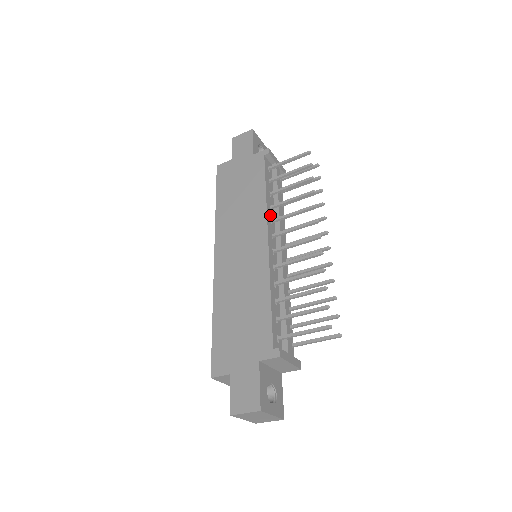
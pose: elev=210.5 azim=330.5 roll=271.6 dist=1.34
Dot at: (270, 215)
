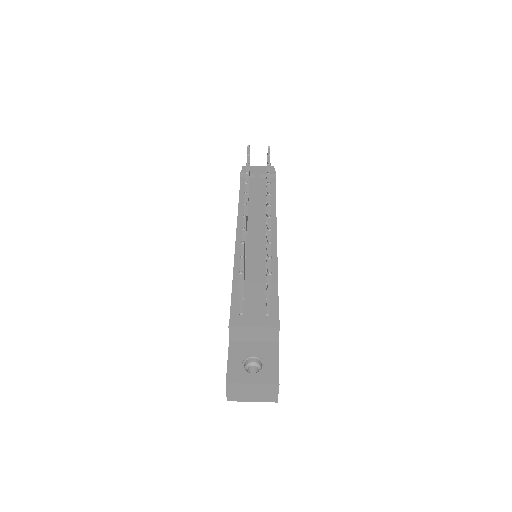
Dot at: occluded
